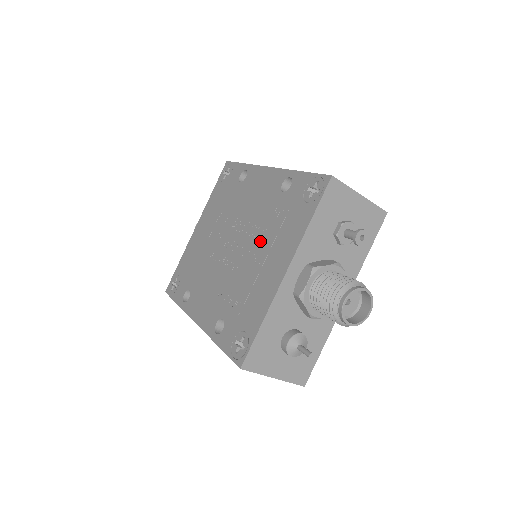
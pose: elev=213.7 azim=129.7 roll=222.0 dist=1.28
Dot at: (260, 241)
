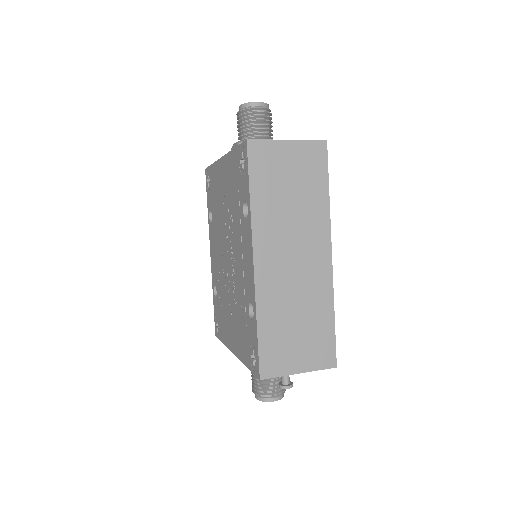
Dot at: (233, 303)
